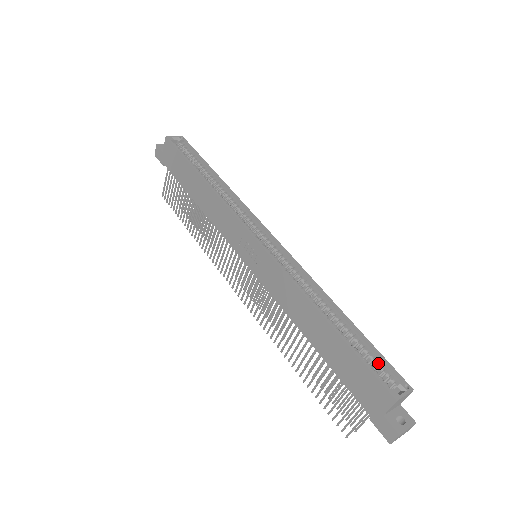
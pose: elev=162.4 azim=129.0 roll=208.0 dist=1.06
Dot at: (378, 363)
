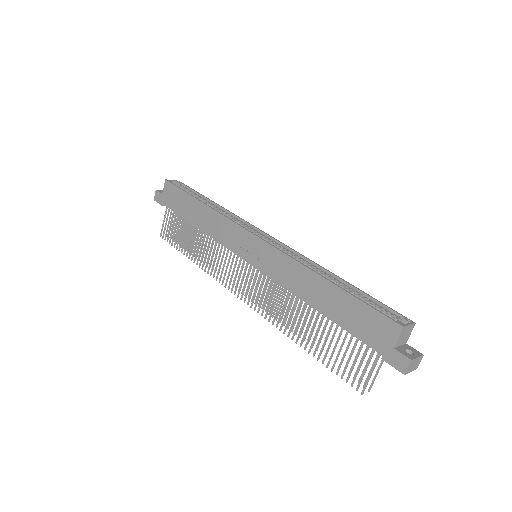
Dot at: (380, 308)
